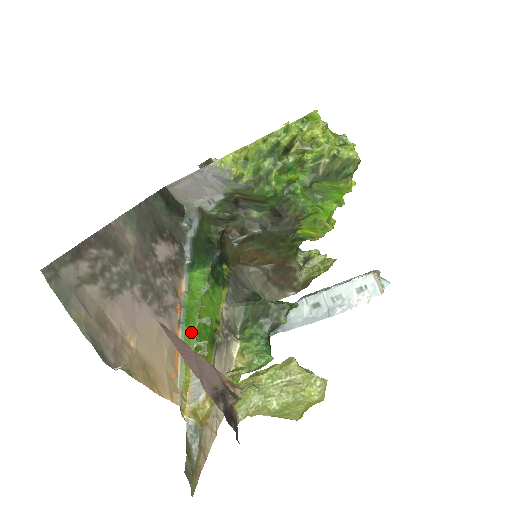
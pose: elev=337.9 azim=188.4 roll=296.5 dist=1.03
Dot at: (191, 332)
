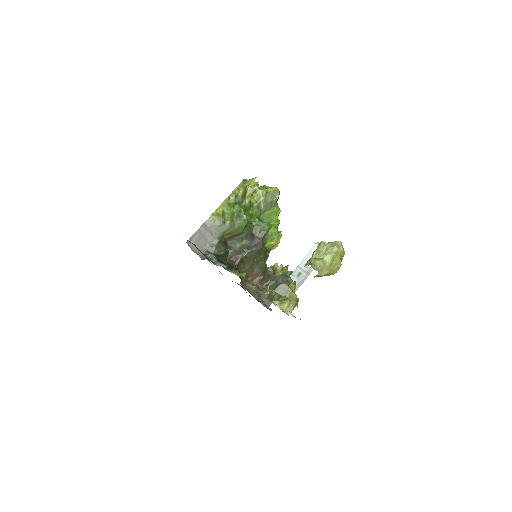
Dot at: (256, 284)
